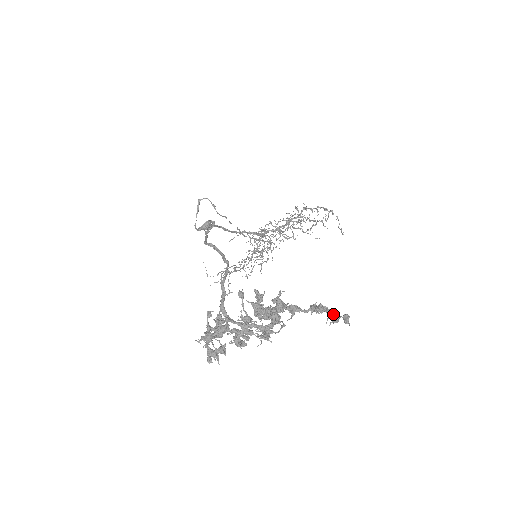
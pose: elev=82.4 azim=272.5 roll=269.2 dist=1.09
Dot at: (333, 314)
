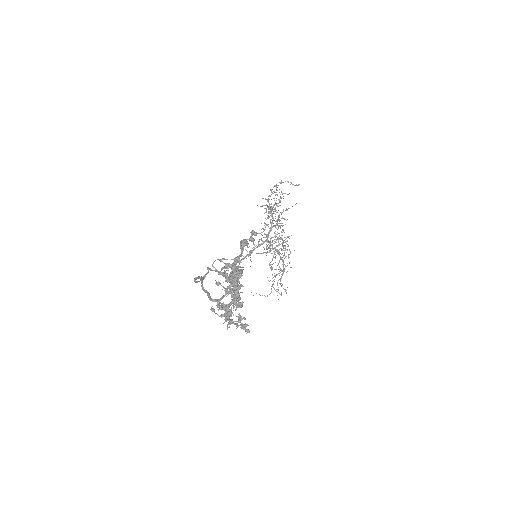
Dot at: (247, 239)
